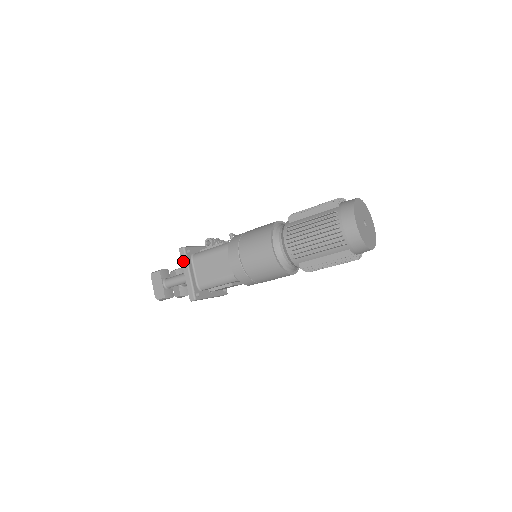
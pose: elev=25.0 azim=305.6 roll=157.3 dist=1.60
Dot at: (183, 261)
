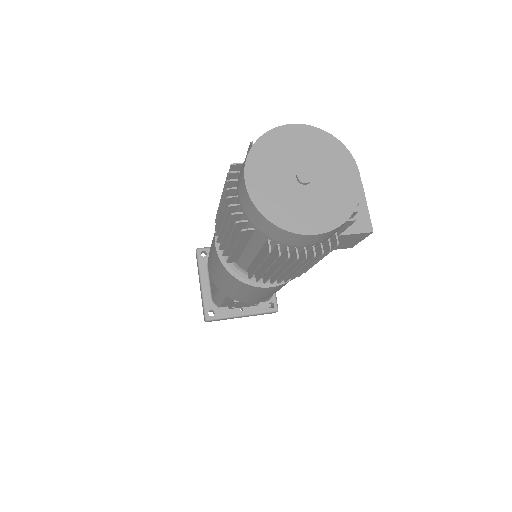
Dot at: occluded
